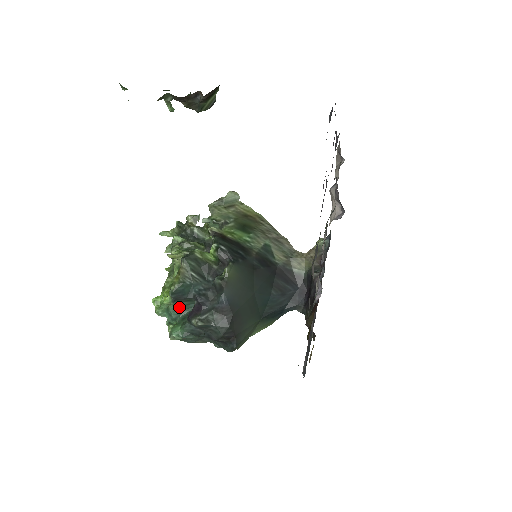
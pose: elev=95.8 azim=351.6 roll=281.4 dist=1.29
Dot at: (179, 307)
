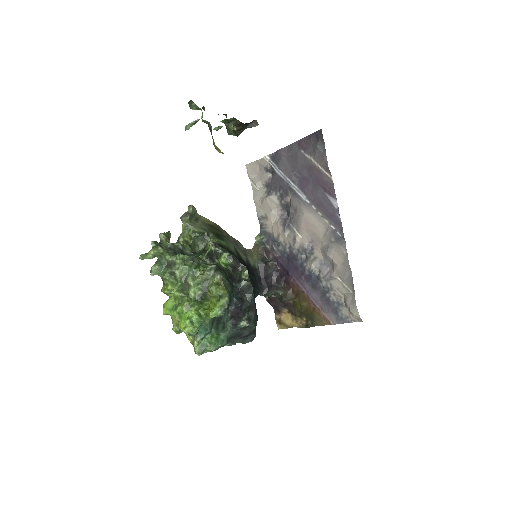
Dot at: (212, 319)
